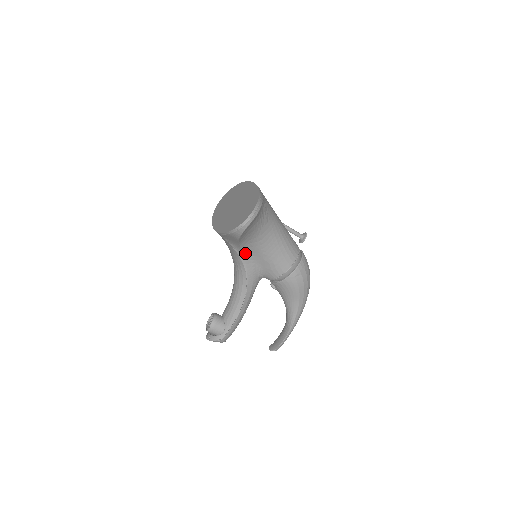
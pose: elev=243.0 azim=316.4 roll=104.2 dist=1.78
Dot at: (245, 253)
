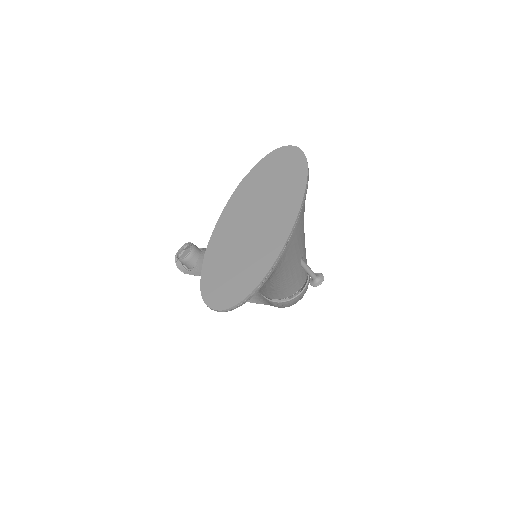
Dot at: occluded
